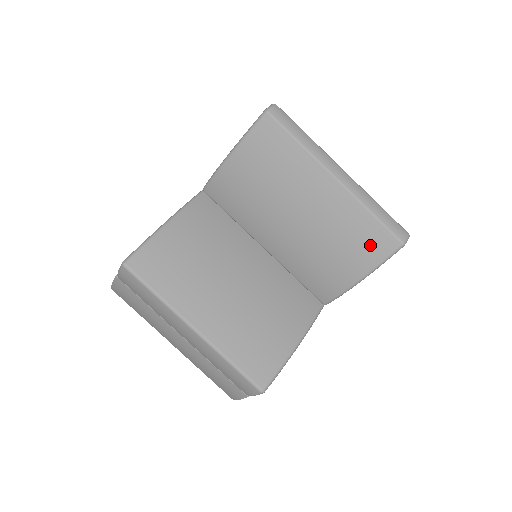
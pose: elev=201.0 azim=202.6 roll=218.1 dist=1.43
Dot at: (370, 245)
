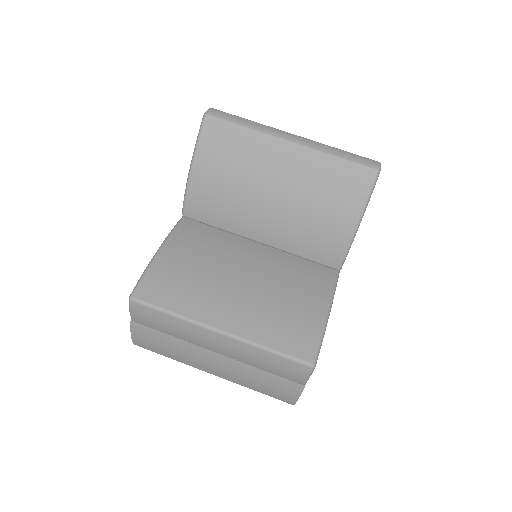
Dot at: (349, 186)
